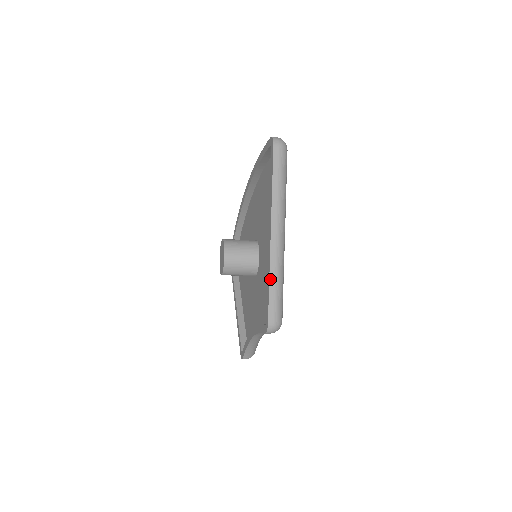
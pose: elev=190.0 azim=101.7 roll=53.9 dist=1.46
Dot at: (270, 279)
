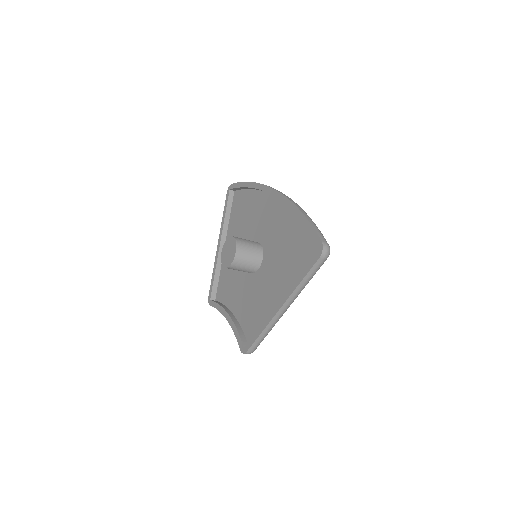
Dot at: (263, 332)
